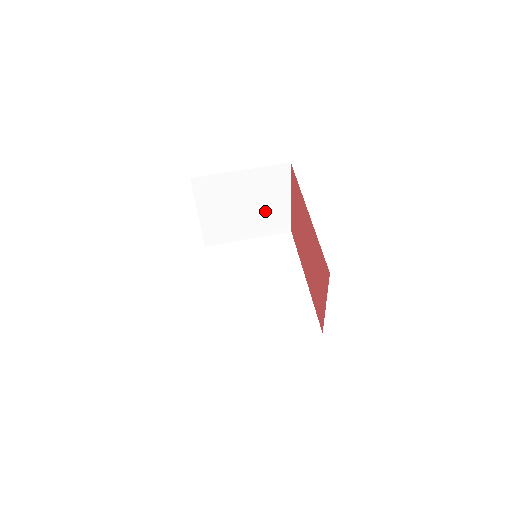
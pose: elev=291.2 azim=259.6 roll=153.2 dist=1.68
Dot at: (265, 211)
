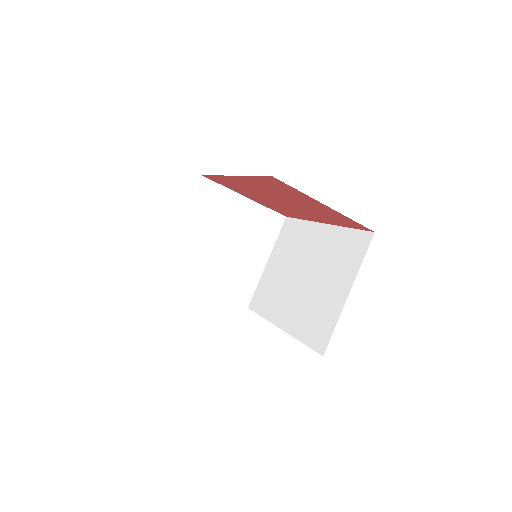
Dot at: (243, 228)
